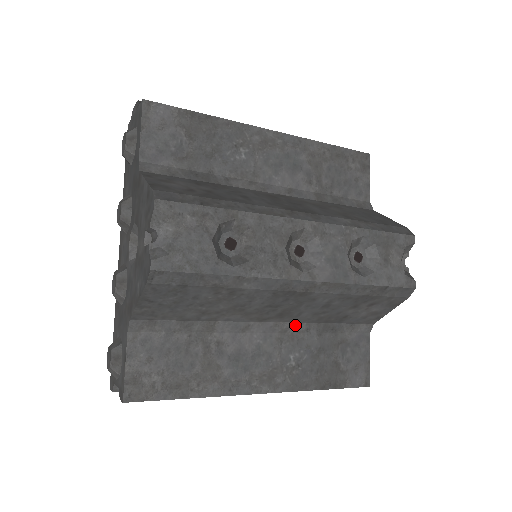
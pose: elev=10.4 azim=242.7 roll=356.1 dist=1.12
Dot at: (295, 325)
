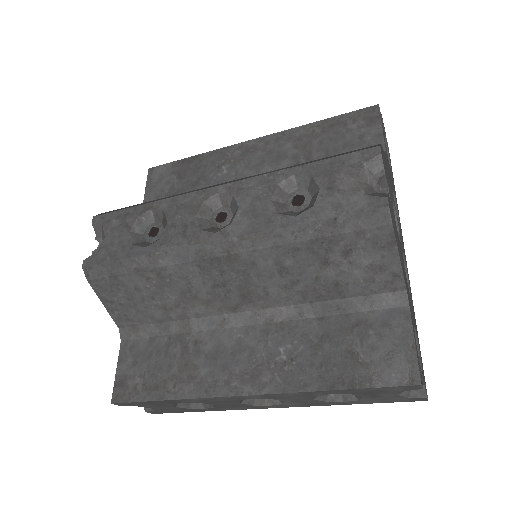
Dot at: (280, 311)
